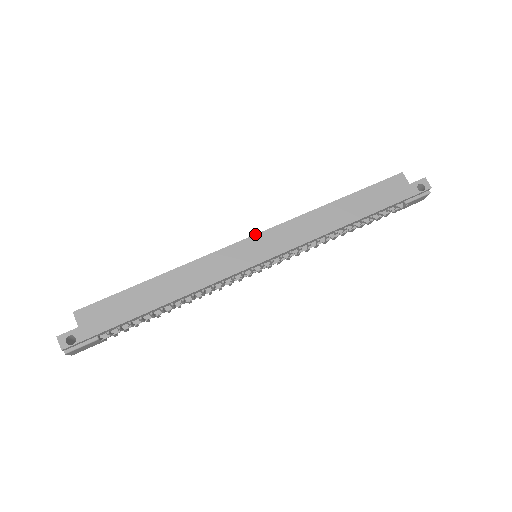
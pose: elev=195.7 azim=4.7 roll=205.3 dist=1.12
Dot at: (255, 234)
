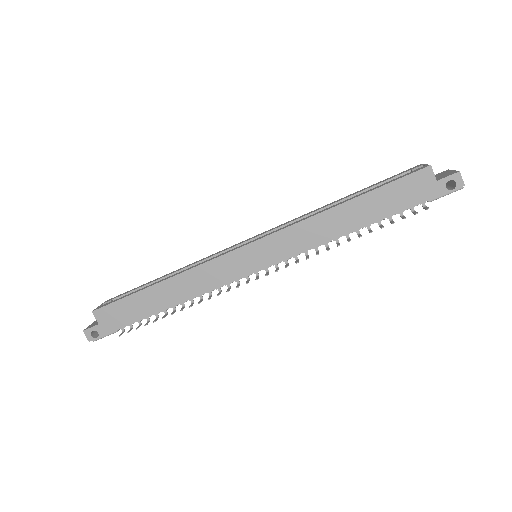
Dot at: (252, 242)
